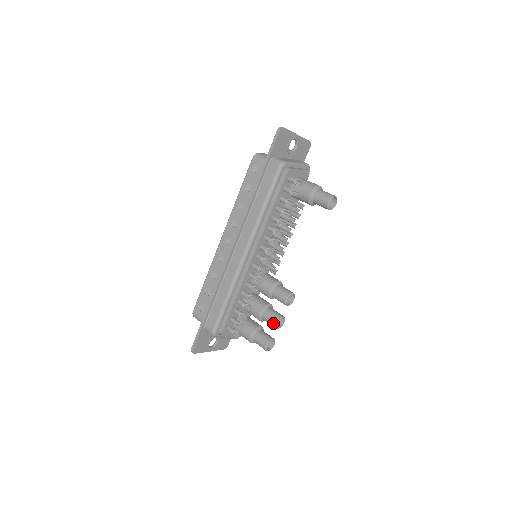
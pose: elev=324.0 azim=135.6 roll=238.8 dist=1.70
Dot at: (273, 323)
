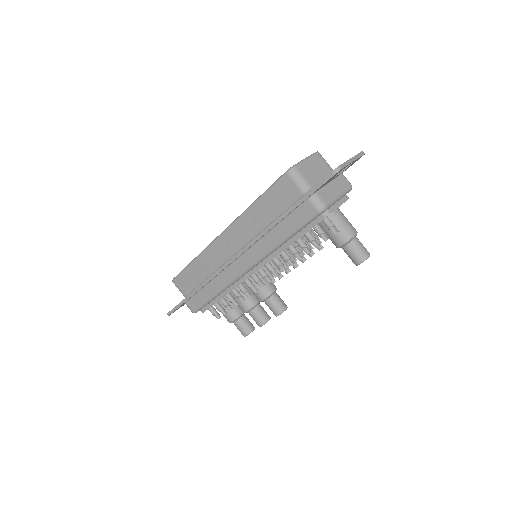
Dot at: (258, 324)
